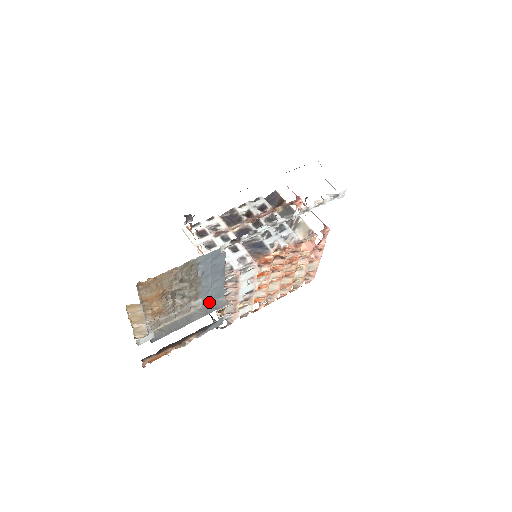
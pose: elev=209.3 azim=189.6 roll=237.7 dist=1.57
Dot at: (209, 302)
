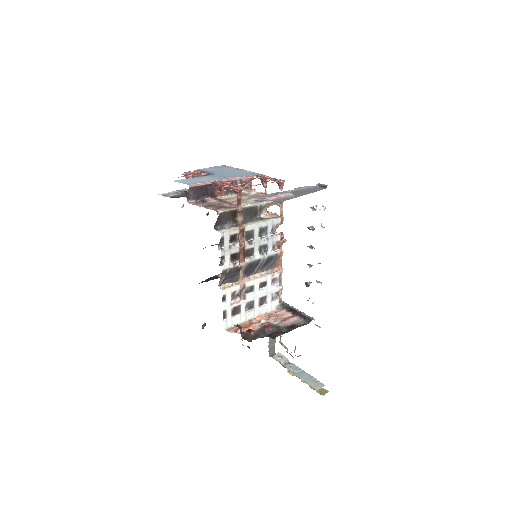
Dot at: occluded
